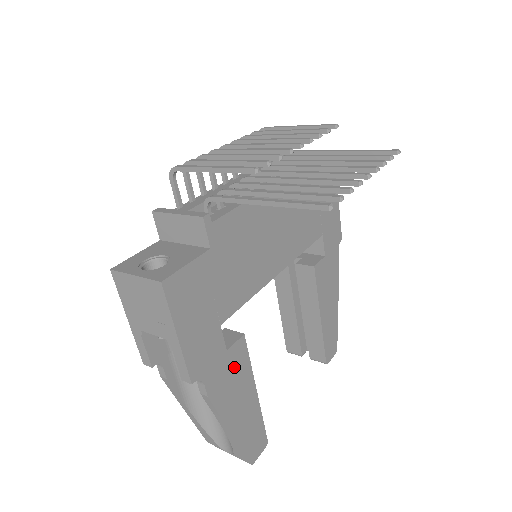
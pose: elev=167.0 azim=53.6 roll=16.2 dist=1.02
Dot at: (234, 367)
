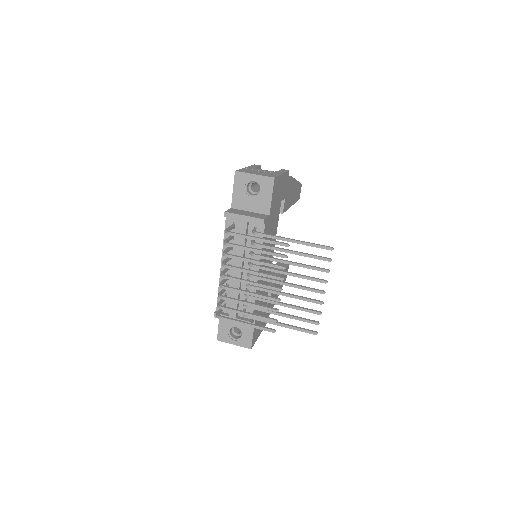
Dot at: (273, 294)
